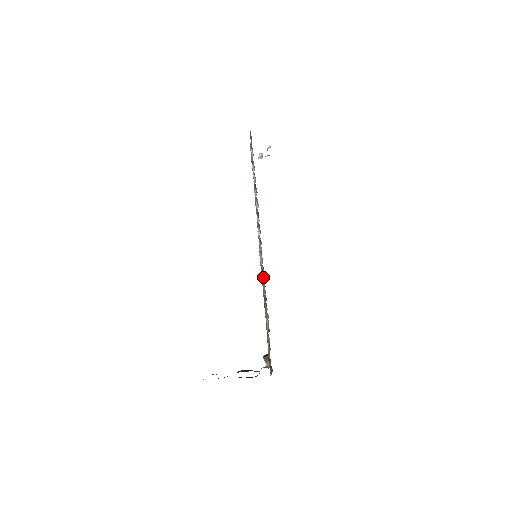
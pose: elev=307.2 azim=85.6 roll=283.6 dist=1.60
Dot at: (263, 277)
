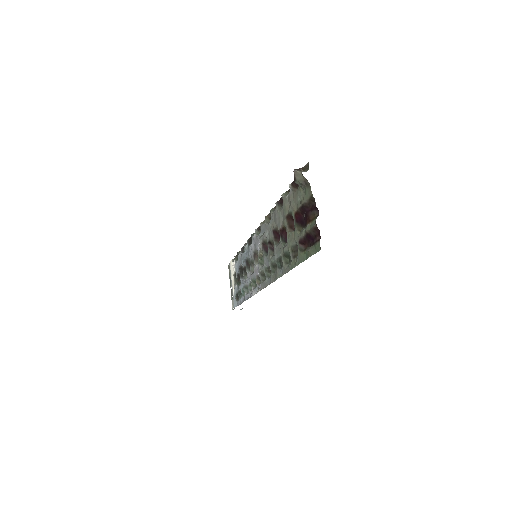
Dot at: (270, 221)
